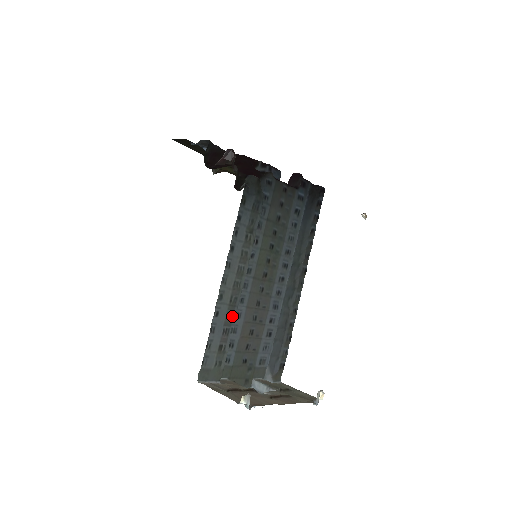
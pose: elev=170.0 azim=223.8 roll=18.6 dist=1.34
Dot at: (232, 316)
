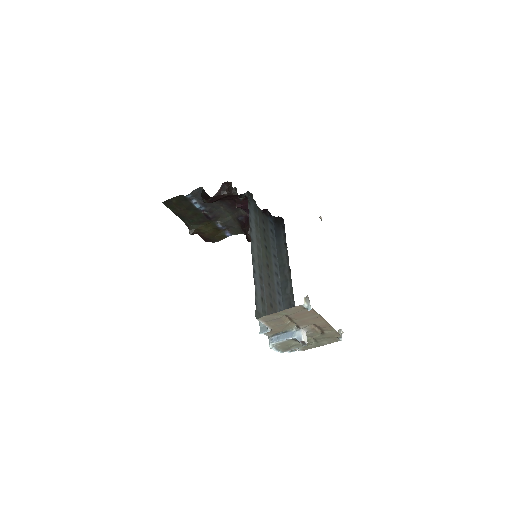
Dot at: (262, 278)
